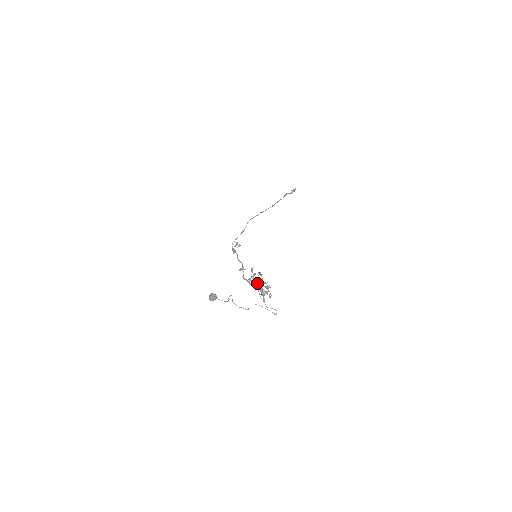
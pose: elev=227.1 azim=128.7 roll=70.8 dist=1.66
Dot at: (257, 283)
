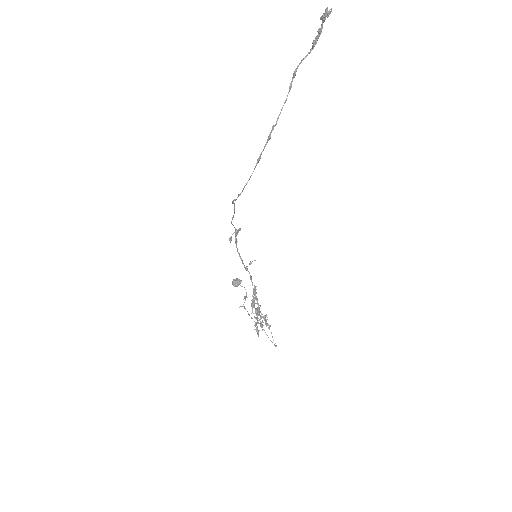
Dot at: occluded
